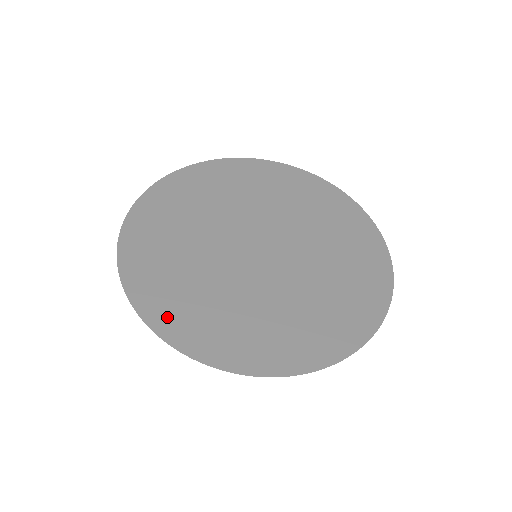
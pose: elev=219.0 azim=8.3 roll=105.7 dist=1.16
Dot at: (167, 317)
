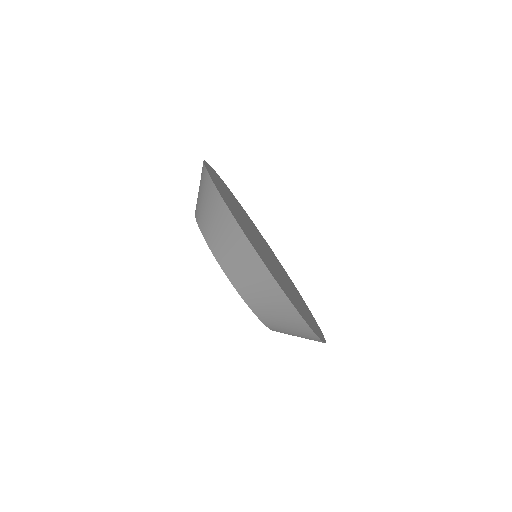
Dot at: occluded
